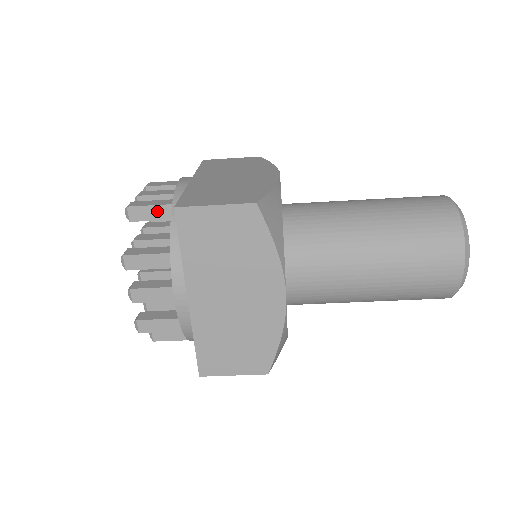
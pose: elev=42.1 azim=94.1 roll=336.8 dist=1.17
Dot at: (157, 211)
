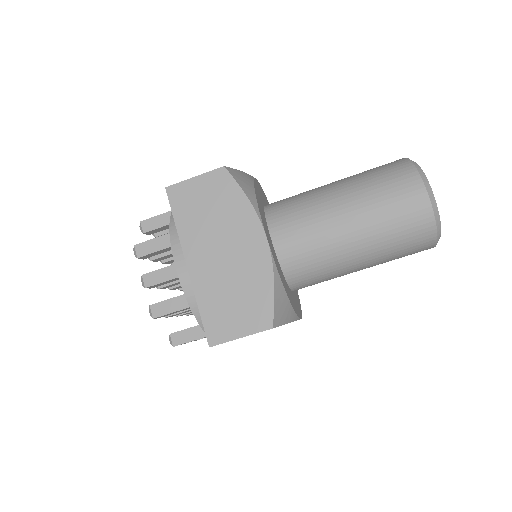
Dot at: (163, 219)
